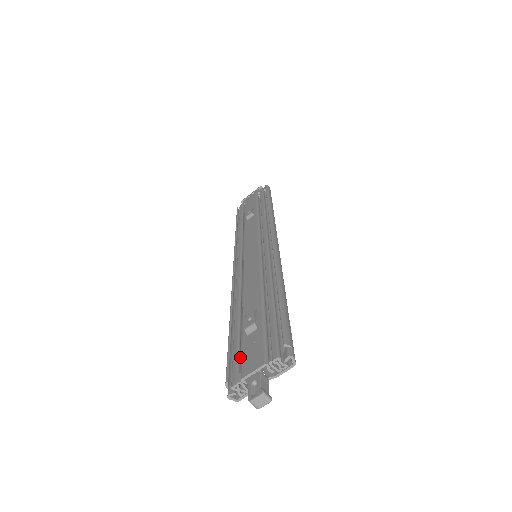
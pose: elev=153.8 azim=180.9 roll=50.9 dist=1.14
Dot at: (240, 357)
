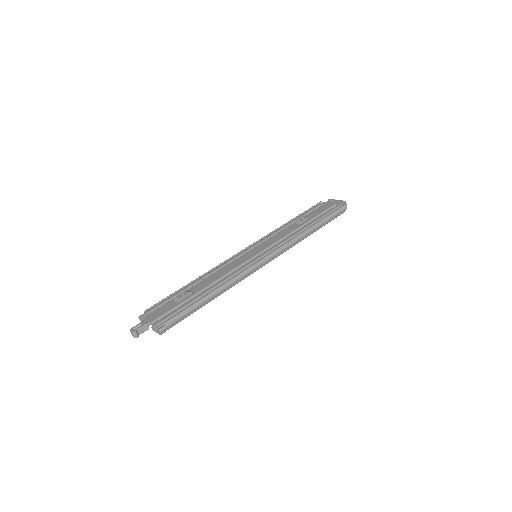
Dot at: occluded
